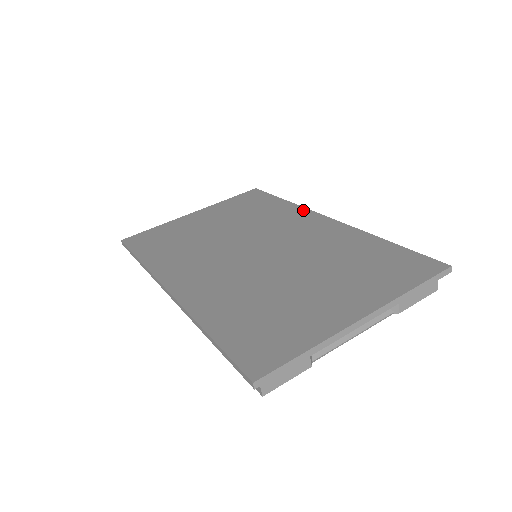
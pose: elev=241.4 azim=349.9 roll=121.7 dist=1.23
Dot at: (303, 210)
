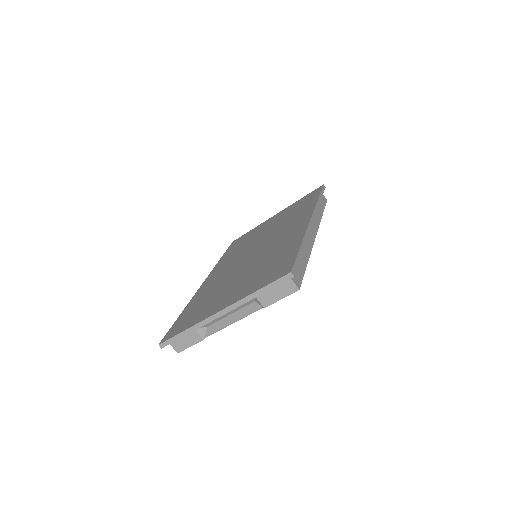
Dot at: (311, 210)
